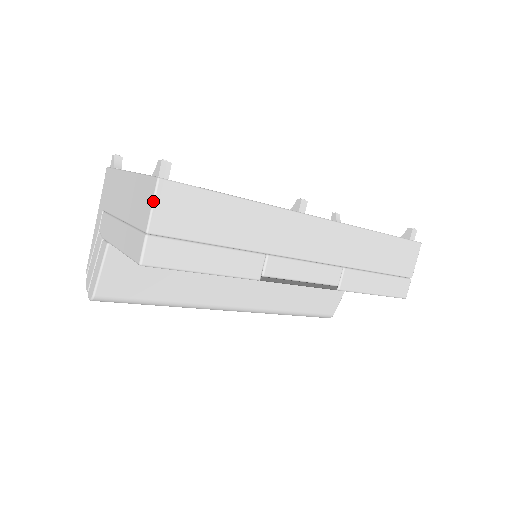
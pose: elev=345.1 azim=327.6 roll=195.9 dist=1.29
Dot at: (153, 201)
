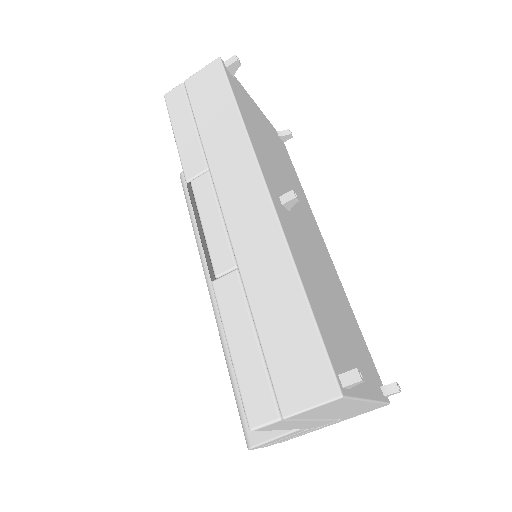
Dot at: (204, 67)
